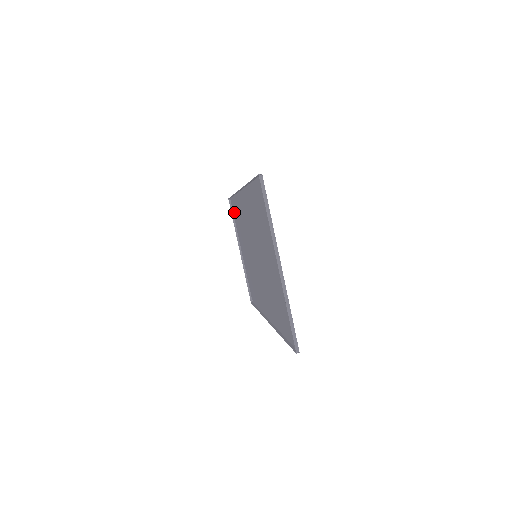
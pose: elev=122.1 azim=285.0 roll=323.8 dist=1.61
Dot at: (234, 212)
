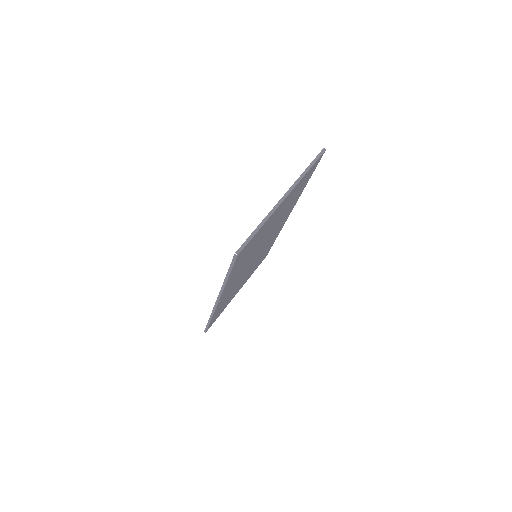
Dot at: (261, 261)
